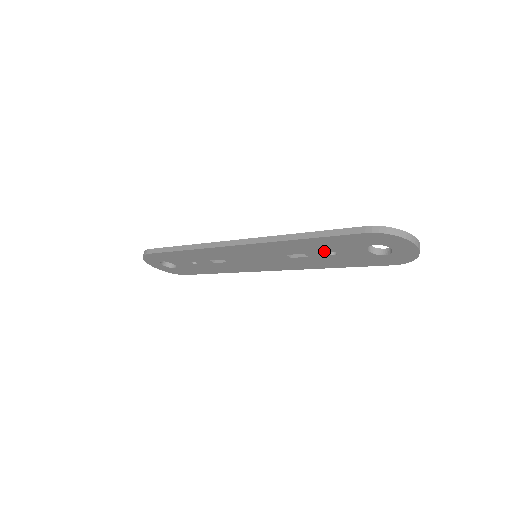
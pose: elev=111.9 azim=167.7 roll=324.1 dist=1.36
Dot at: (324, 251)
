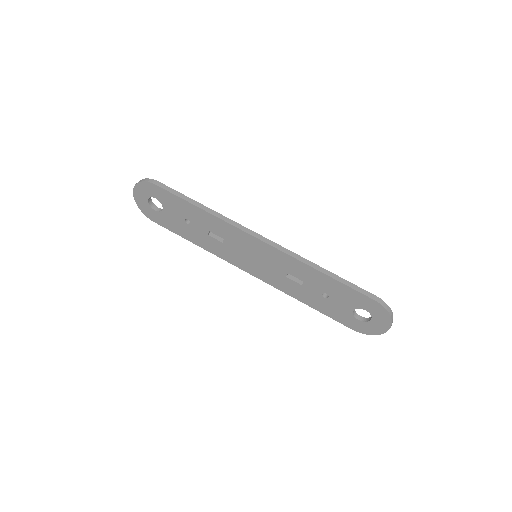
Dot at: (322, 290)
